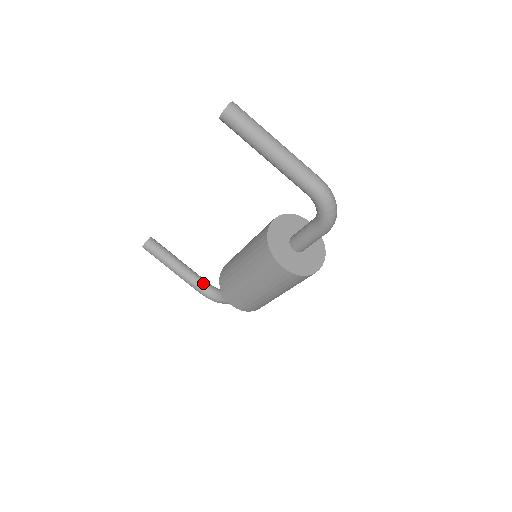
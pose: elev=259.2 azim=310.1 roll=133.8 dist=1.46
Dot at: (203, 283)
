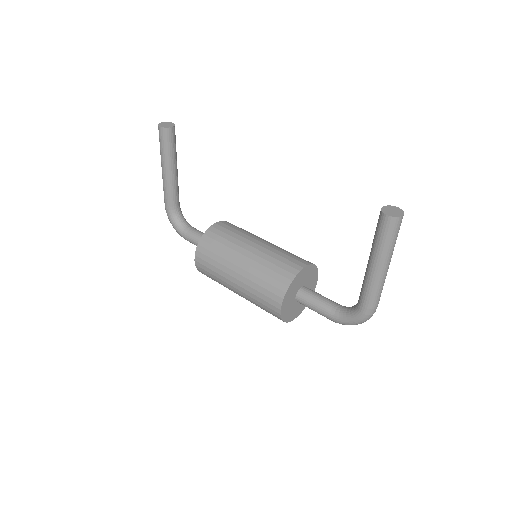
Dot at: (177, 201)
